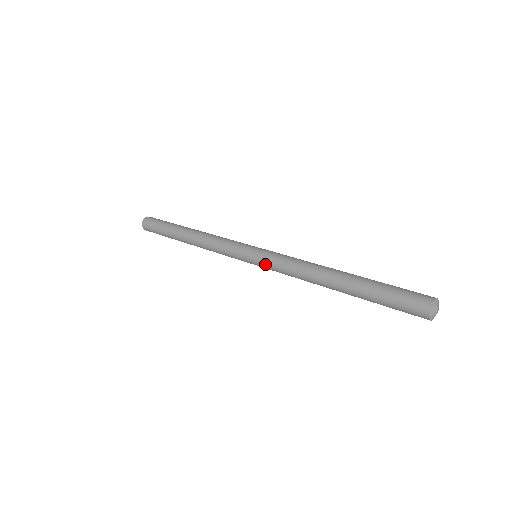
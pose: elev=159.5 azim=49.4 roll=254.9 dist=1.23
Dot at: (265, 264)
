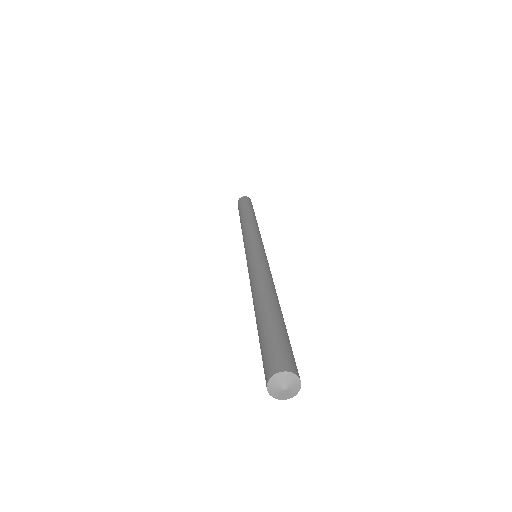
Dot at: occluded
